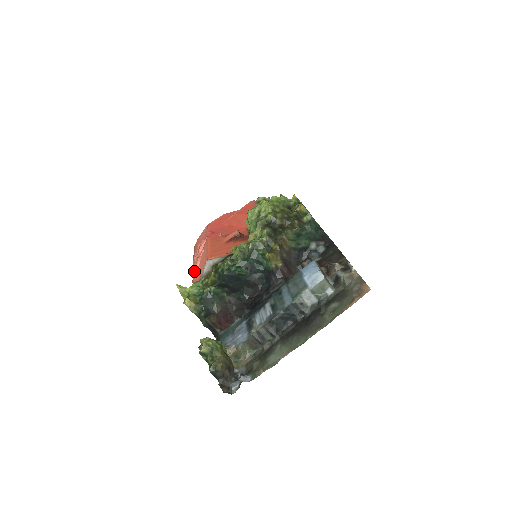
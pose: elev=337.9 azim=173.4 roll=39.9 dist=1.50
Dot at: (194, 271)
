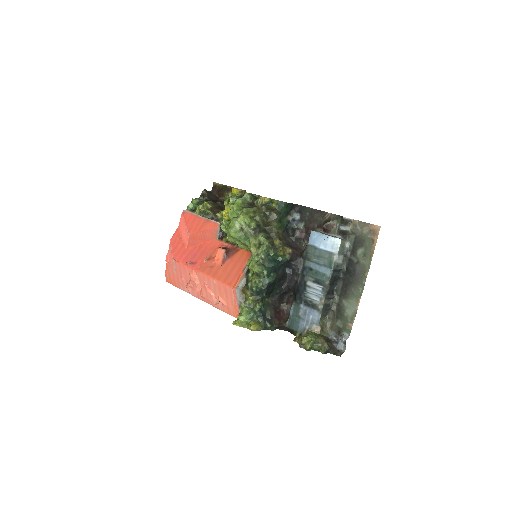
Dot at: (215, 302)
